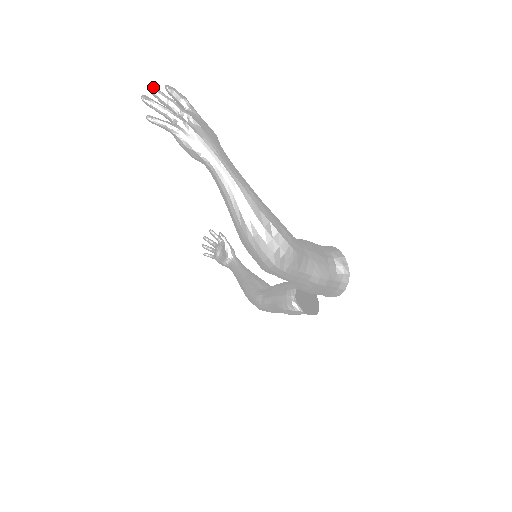
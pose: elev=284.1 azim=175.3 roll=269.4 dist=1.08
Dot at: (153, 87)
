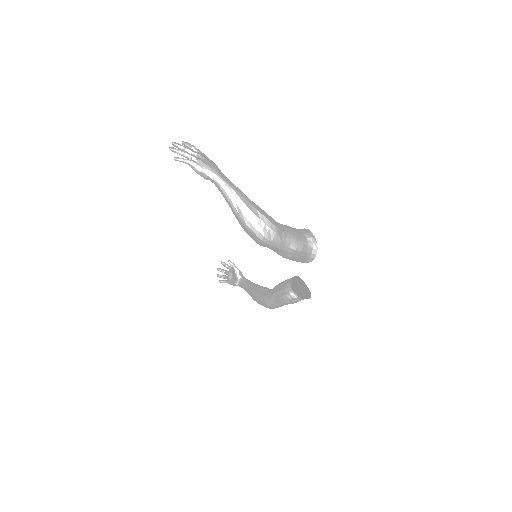
Dot at: (175, 142)
